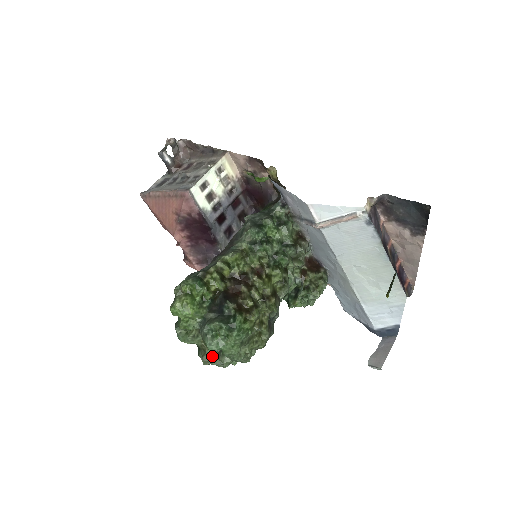
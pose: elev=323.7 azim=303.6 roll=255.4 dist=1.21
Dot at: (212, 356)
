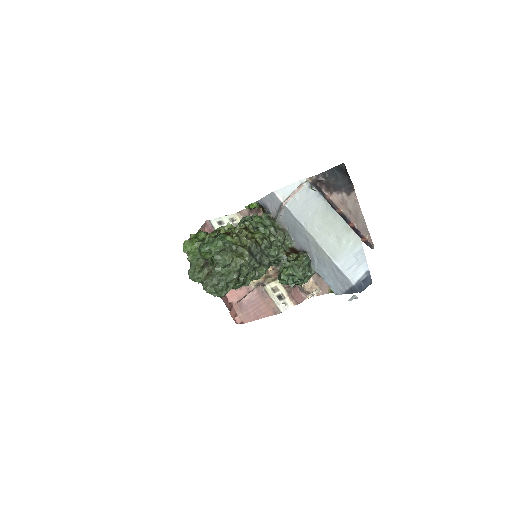
Dot at: (210, 278)
